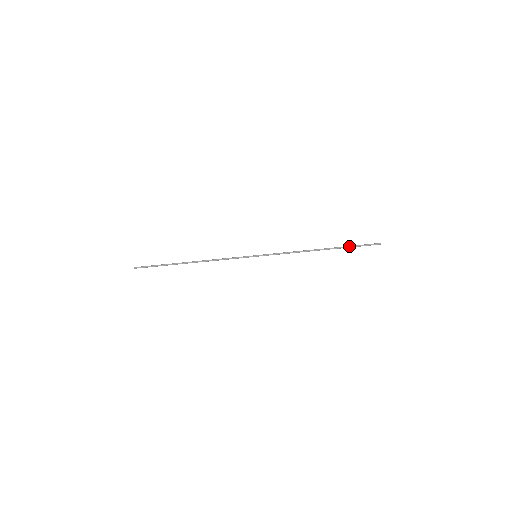
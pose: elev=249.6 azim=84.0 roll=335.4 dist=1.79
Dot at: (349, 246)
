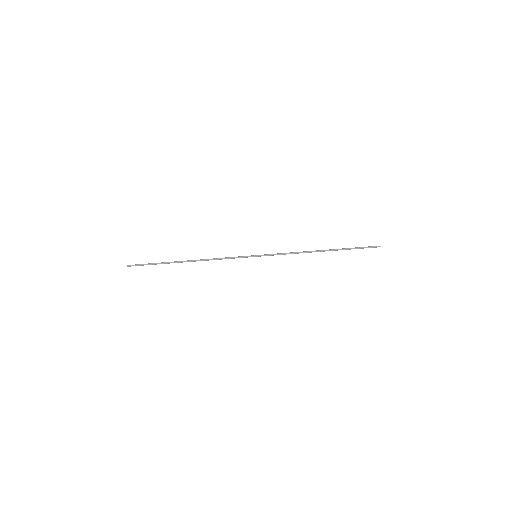
Dot at: (350, 248)
